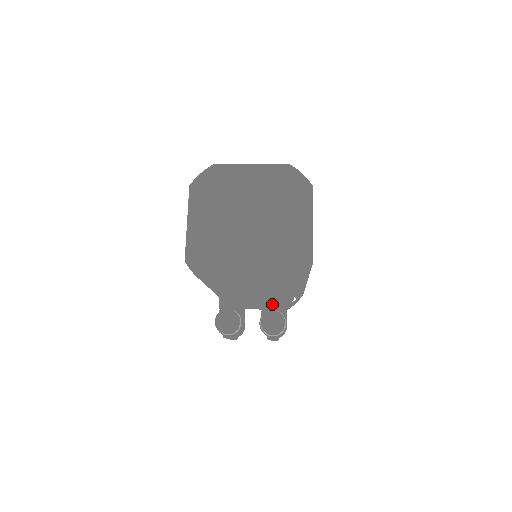
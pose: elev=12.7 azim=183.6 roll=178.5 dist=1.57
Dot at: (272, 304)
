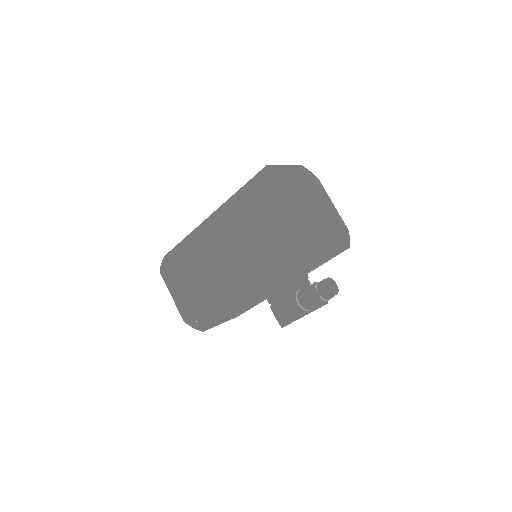
Dot at: (305, 282)
